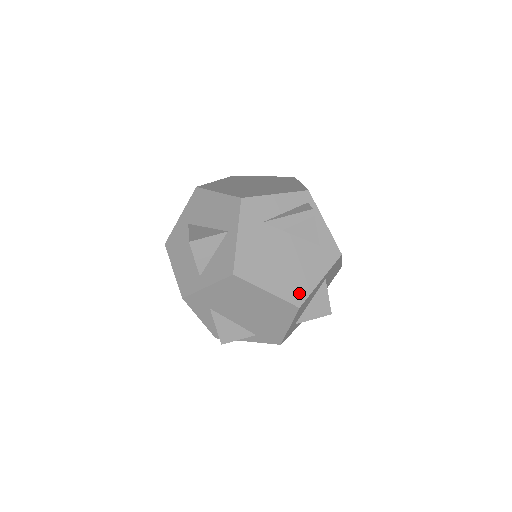
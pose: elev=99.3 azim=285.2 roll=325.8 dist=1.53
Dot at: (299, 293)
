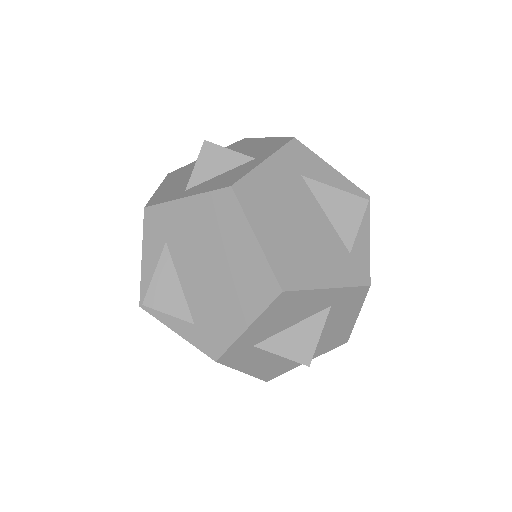
Dot at: (294, 276)
